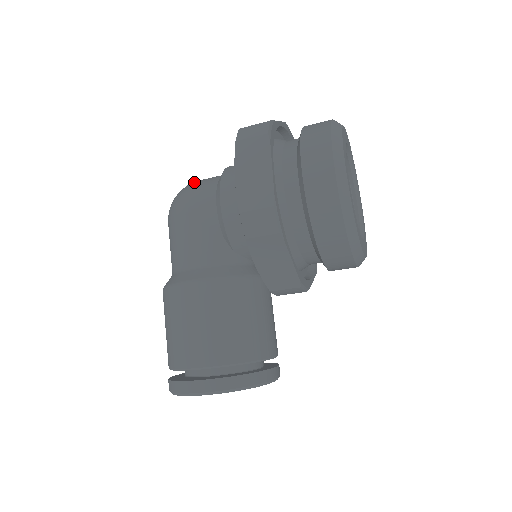
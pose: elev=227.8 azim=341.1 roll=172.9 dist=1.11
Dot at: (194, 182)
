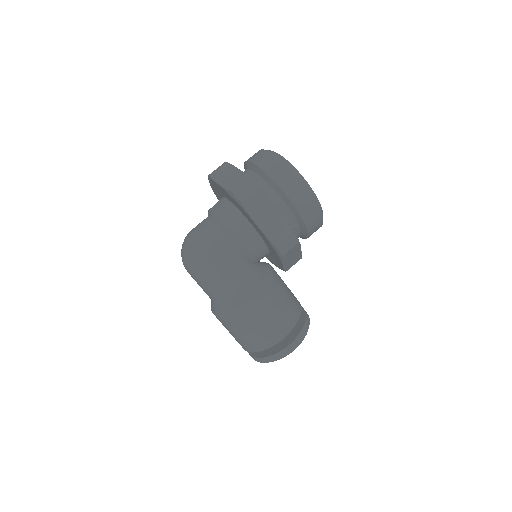
Dot at: (197, 237)
